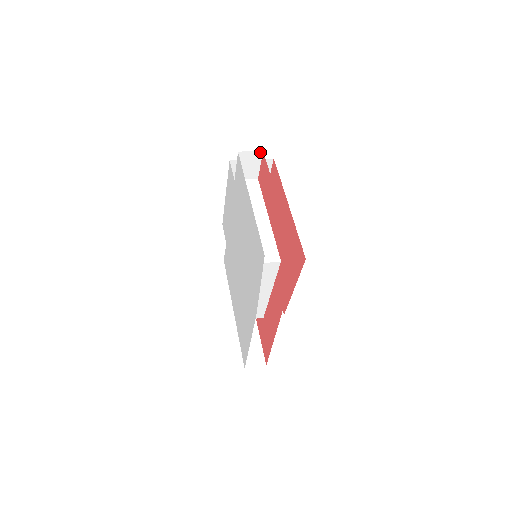
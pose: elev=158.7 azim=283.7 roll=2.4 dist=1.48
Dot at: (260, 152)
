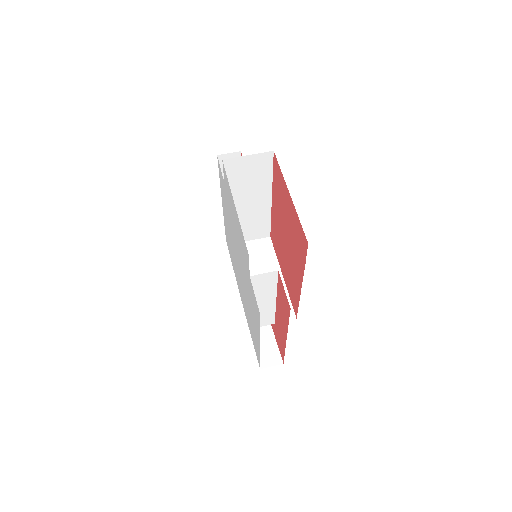
Dot at: occluded
